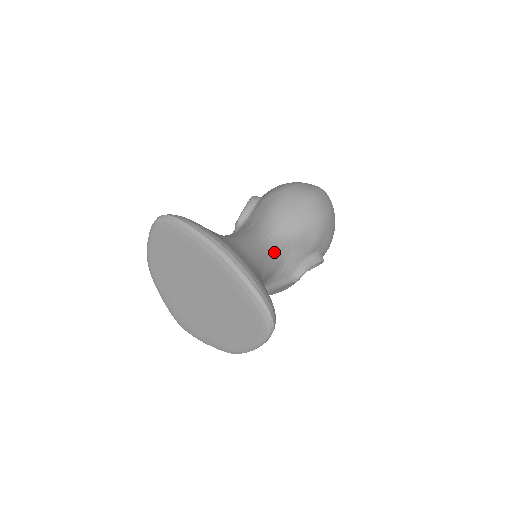
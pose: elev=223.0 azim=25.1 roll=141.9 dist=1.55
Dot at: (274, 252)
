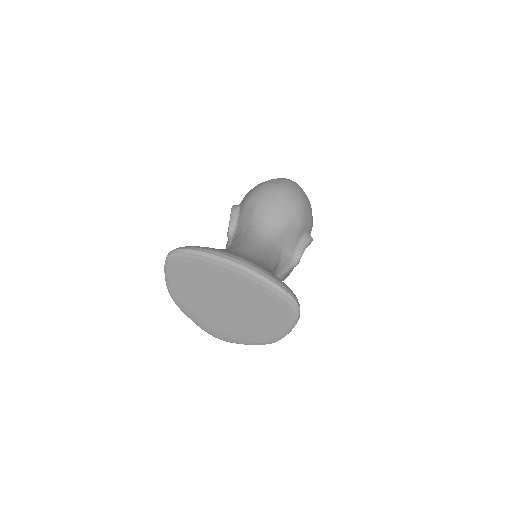
Dot at: (272, 247)
